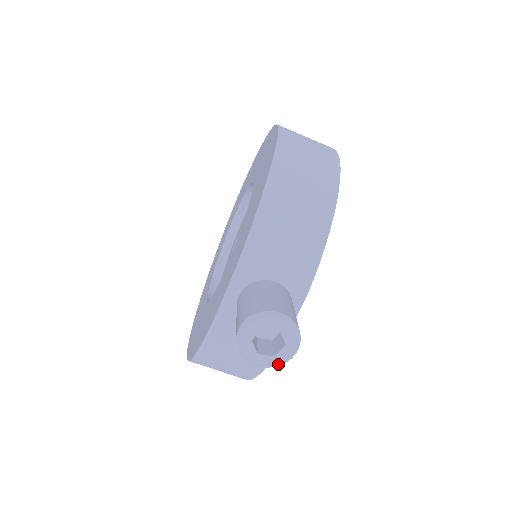
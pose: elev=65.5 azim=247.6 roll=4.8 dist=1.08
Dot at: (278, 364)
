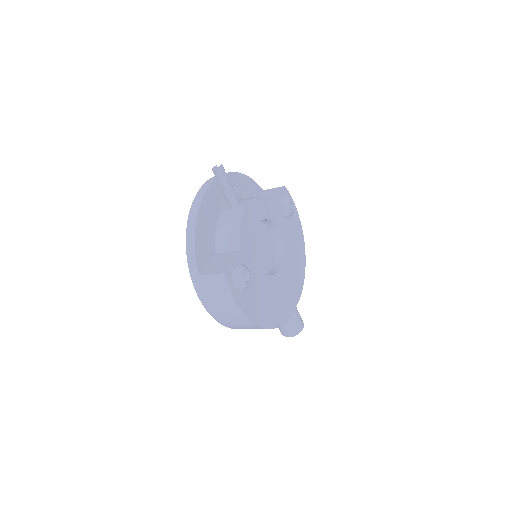
Dot at: occluded
